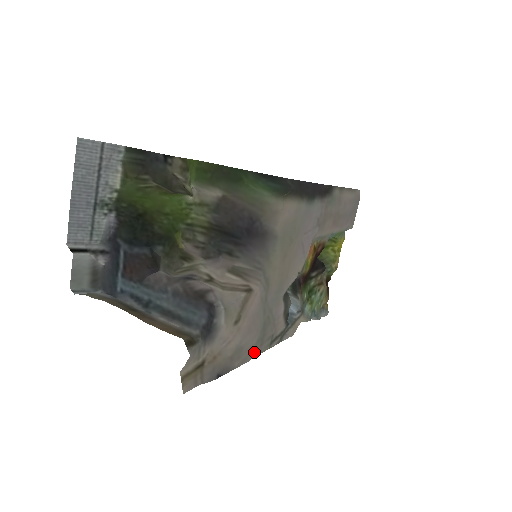
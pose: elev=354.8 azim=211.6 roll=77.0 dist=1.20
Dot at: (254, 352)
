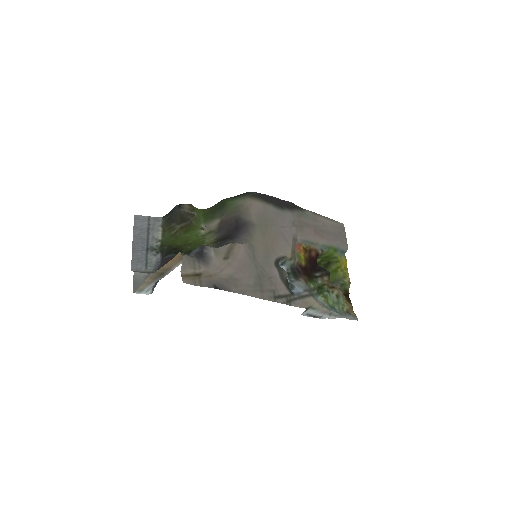
Dot at: (254, 292)
